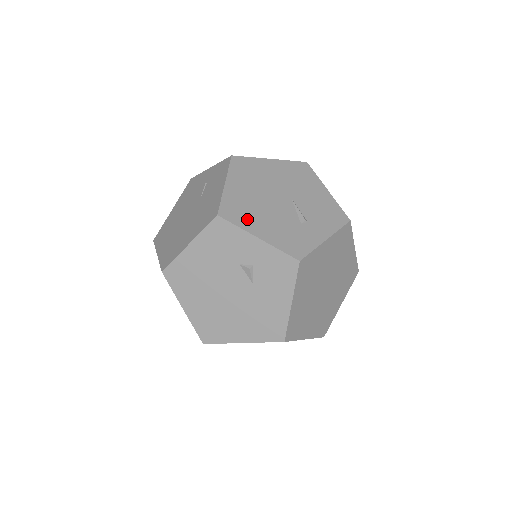
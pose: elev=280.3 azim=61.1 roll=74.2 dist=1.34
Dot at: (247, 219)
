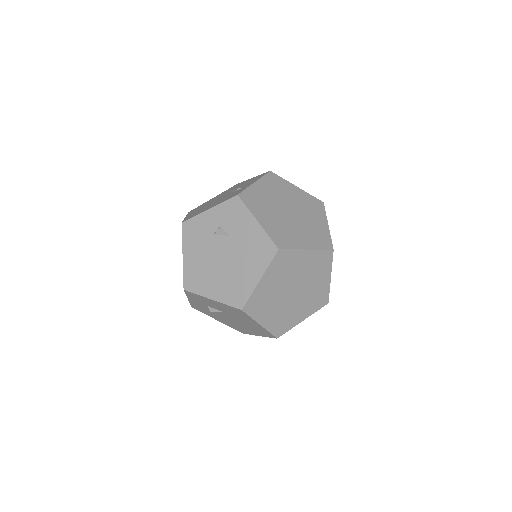
Dot at: occluded
